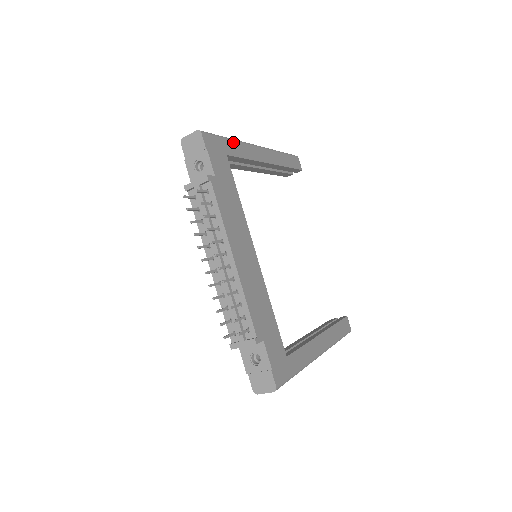
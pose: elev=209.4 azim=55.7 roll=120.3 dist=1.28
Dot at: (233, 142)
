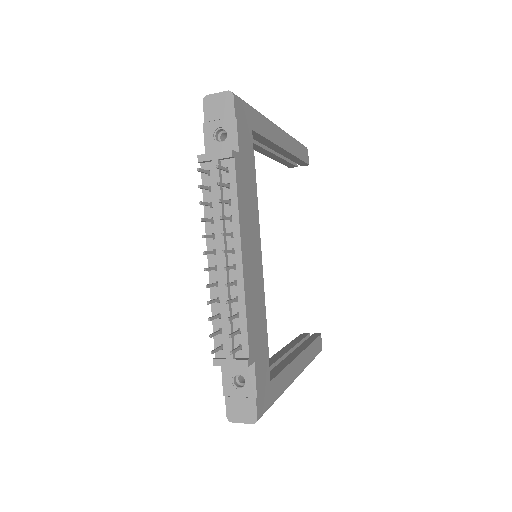
Dot at: (259, 116)
